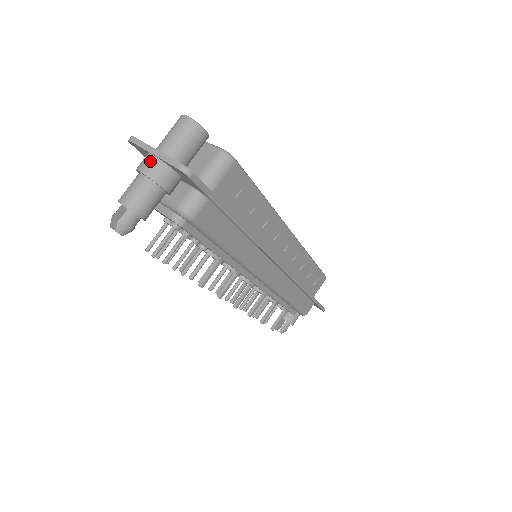
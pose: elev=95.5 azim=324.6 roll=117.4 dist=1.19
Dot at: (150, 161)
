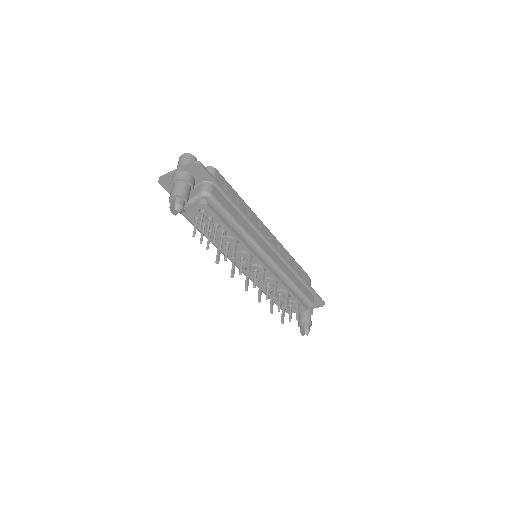
Dot at: (176, 174)
